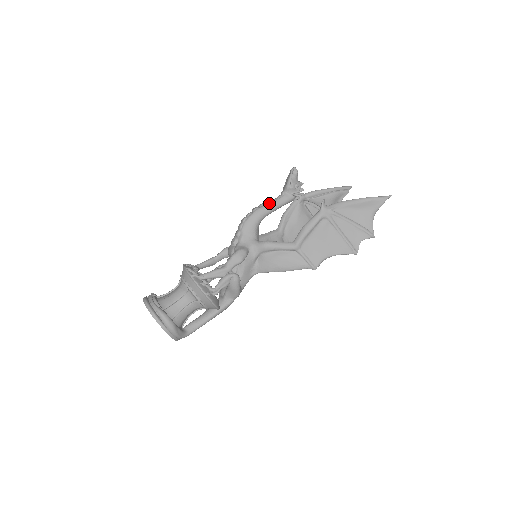
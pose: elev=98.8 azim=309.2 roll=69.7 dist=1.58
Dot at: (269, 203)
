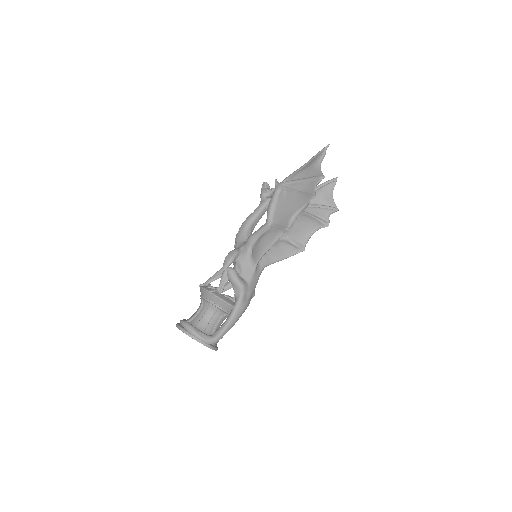
Dot at: (251, 214)
